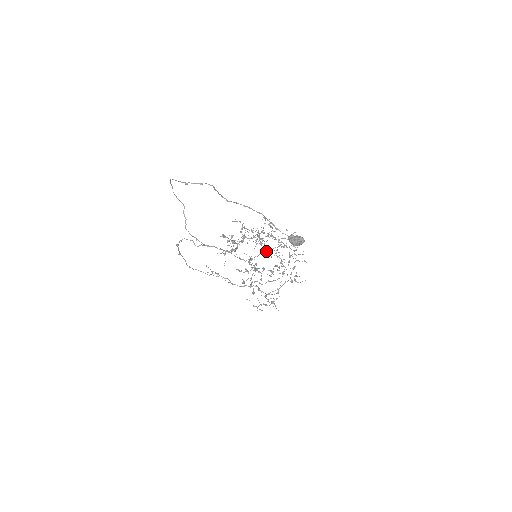
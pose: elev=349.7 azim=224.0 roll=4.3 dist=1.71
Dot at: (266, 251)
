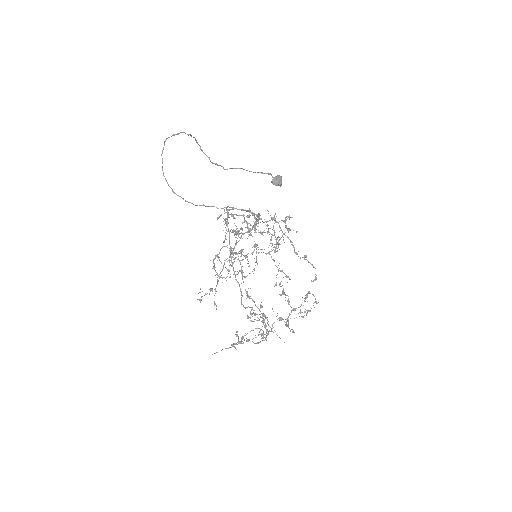
Dot at: (257, 244)
